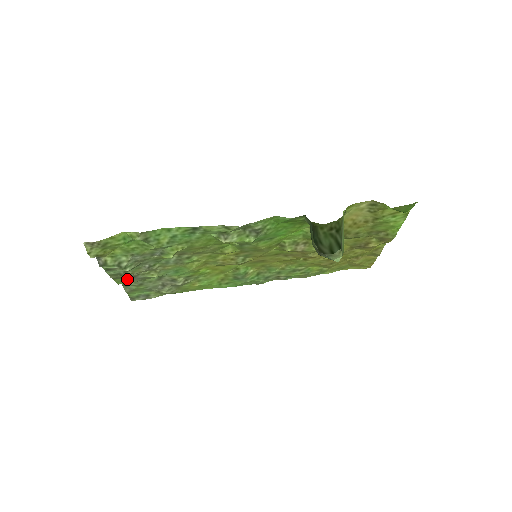
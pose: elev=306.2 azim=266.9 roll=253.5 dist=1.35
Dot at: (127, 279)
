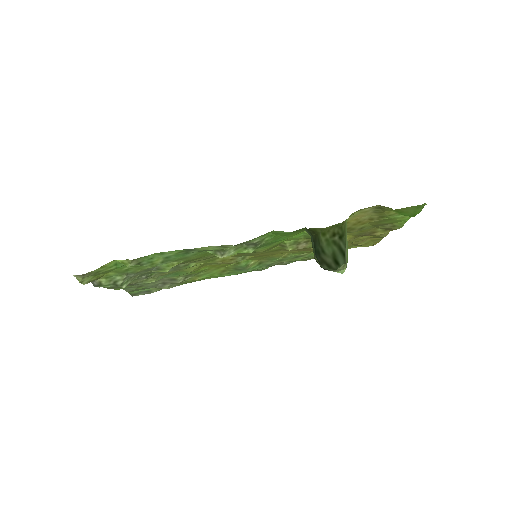
Dot at: occluded
